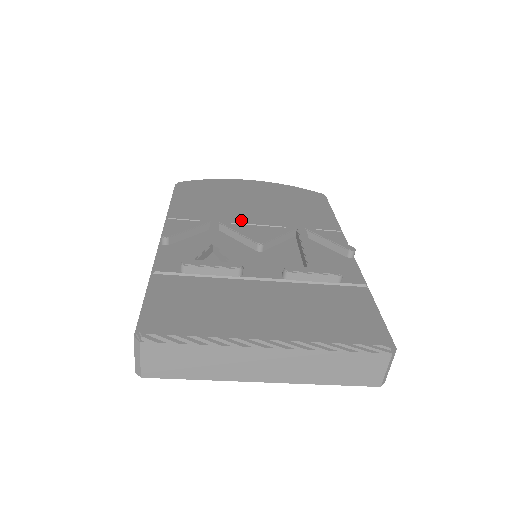
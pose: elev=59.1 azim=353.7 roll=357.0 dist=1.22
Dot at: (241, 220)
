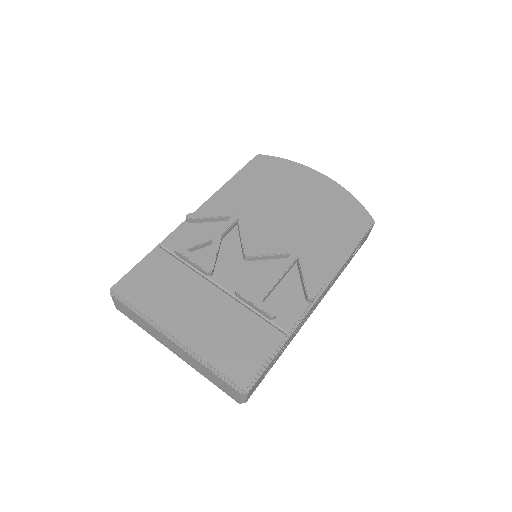
Dot at: (265, 221)
